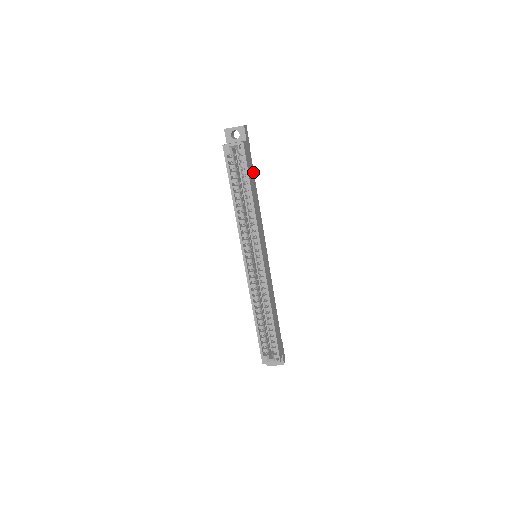
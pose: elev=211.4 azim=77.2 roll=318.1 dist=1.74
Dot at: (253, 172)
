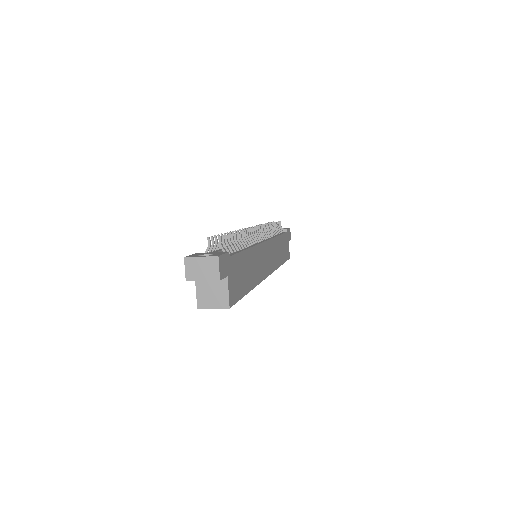
Dot at: (240, 255)
